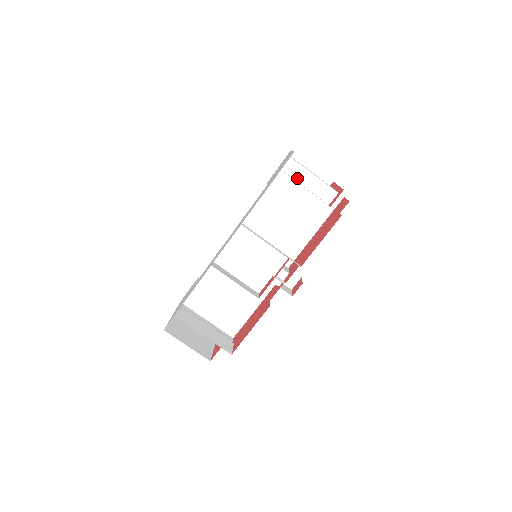
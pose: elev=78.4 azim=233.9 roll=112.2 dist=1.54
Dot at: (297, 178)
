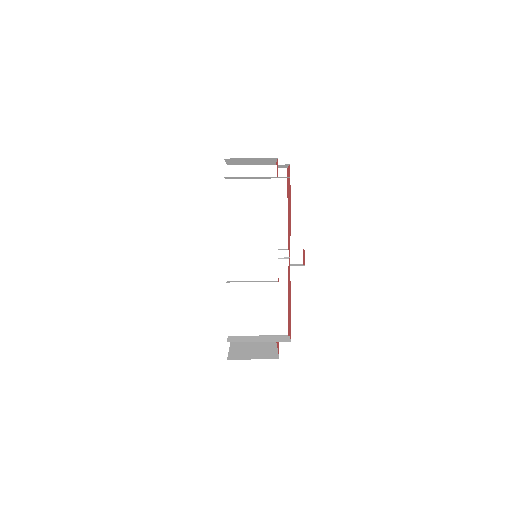
Dot at: (241, 176)
